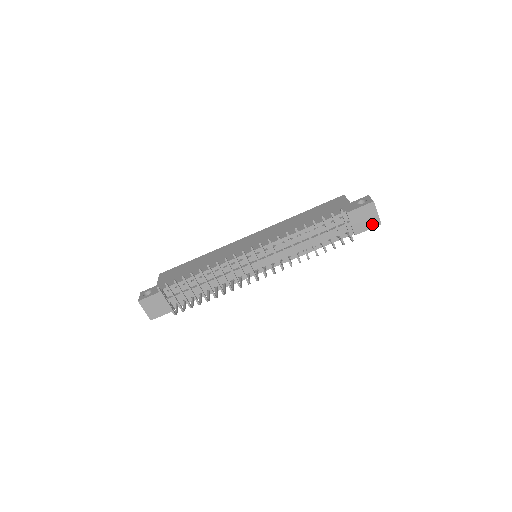
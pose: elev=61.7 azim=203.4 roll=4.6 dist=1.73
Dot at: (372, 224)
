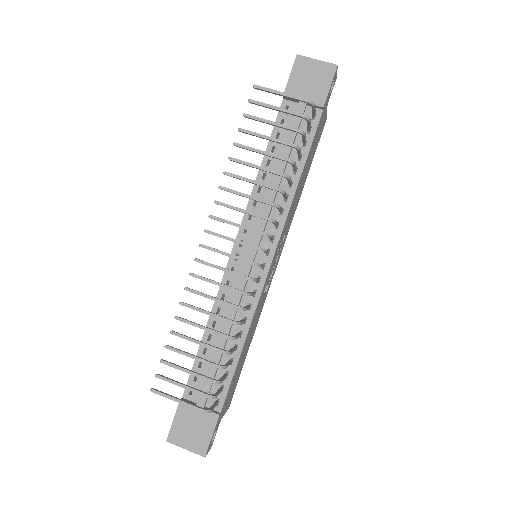
Dot at: (327, 76)
